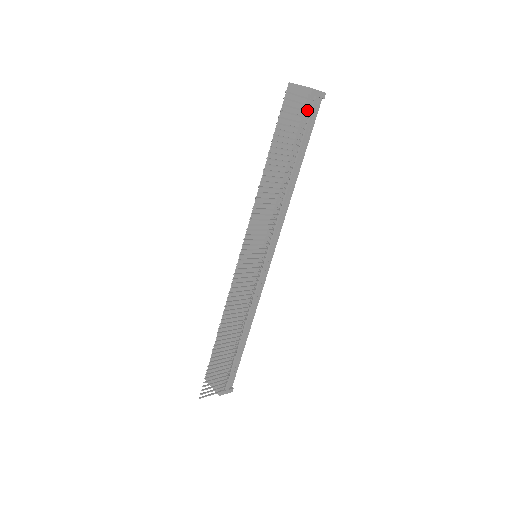
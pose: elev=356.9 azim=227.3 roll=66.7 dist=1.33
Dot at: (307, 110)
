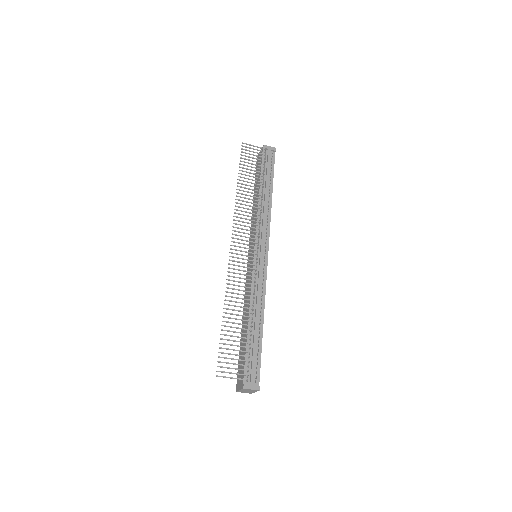
Dot at: (265, 157)
